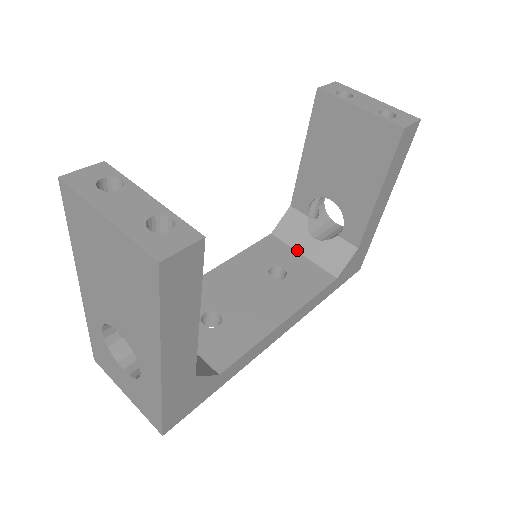
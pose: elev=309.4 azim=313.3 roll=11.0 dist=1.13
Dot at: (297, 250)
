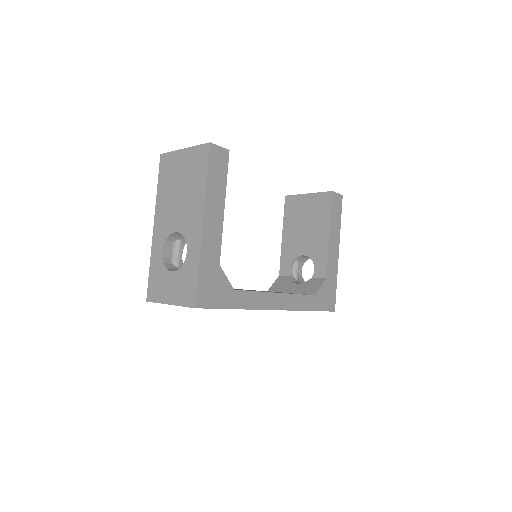
Dot at: (286, 292)
